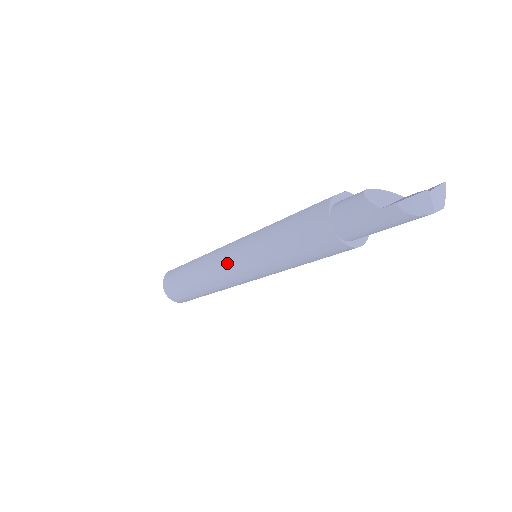
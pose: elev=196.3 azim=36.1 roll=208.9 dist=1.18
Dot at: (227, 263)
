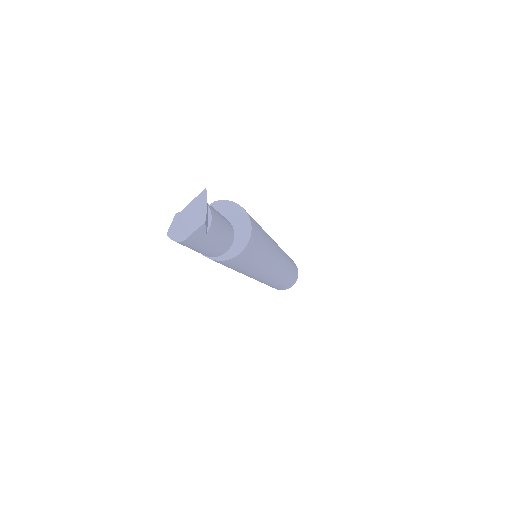
Dot at: occluded
